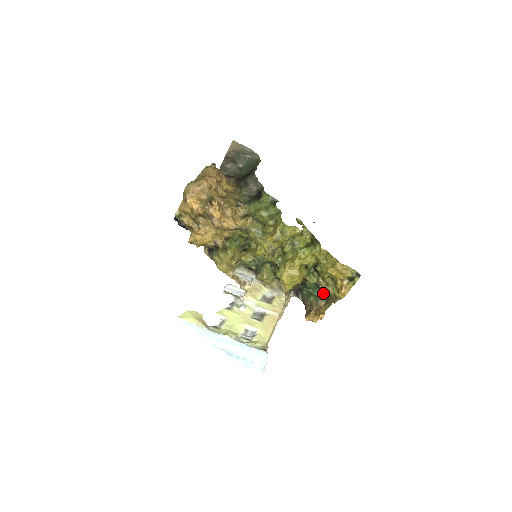
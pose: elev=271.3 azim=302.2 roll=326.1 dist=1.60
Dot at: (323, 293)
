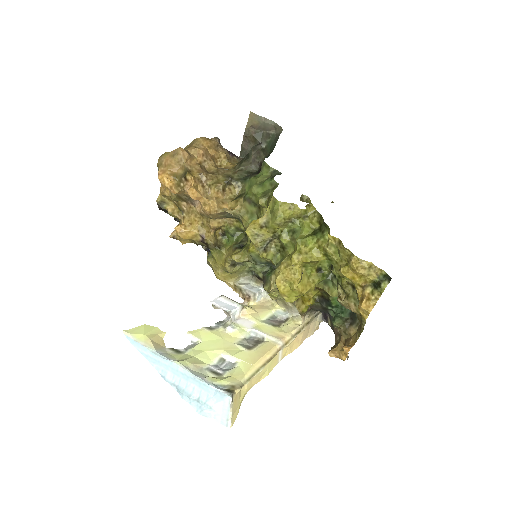
Dot at: (355, 315)
